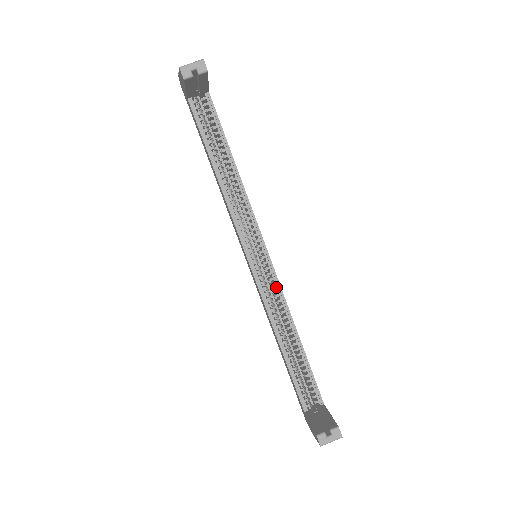
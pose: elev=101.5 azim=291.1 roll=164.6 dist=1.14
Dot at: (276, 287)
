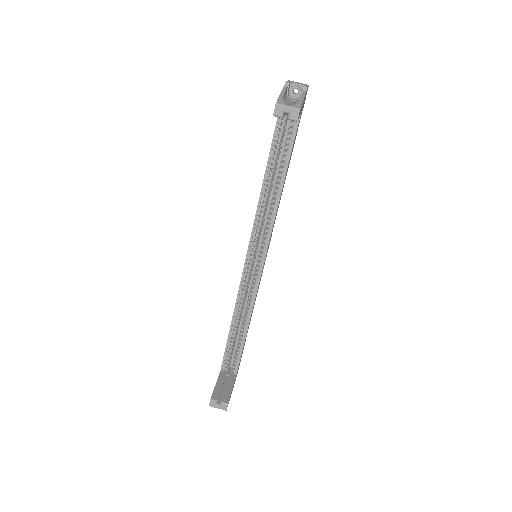
Dot at: (254, 288)
